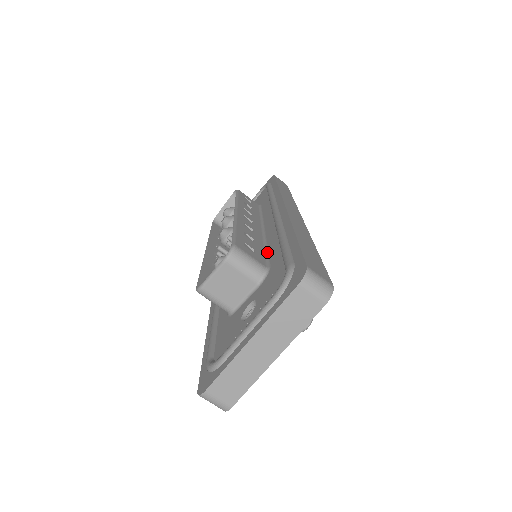
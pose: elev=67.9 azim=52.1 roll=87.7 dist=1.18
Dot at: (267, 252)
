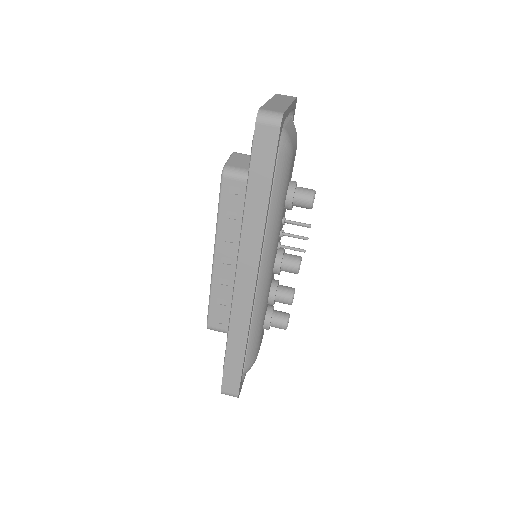
Dot at: occluded
